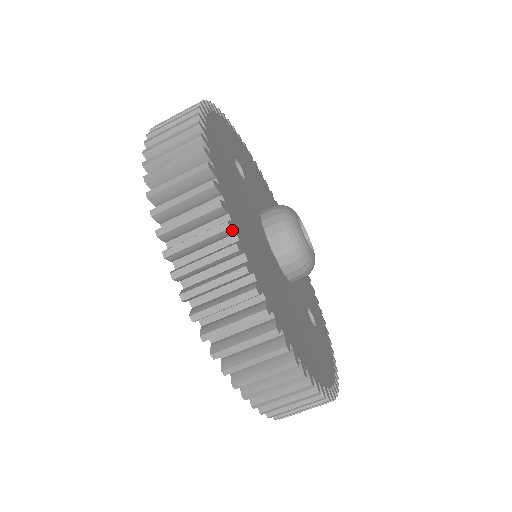
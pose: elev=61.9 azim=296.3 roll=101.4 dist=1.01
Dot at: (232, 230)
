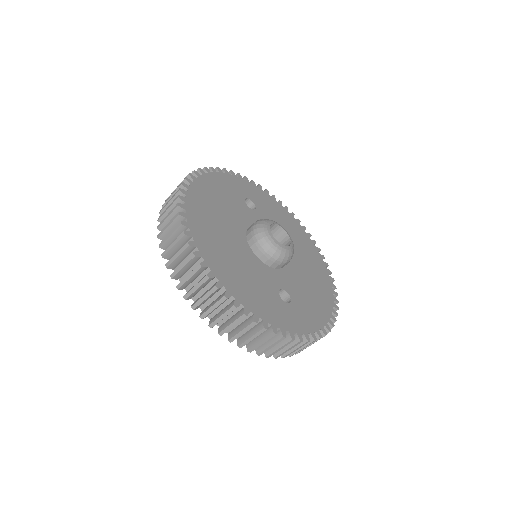
Dot at: (182, 192)
